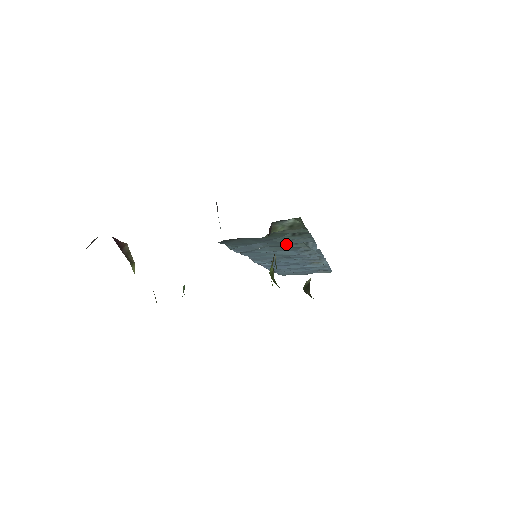
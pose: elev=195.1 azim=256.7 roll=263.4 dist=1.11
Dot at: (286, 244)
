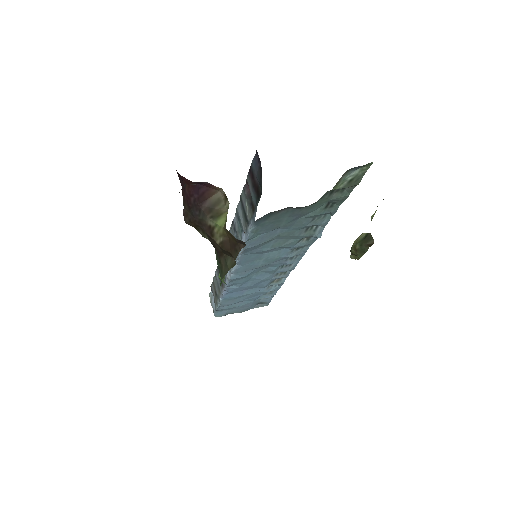
Dot at: (299, 230)
